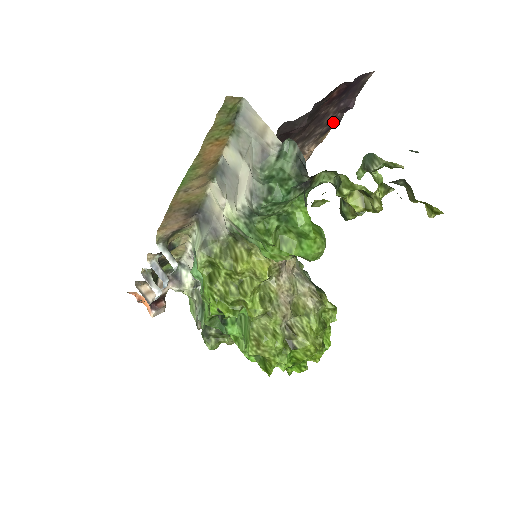
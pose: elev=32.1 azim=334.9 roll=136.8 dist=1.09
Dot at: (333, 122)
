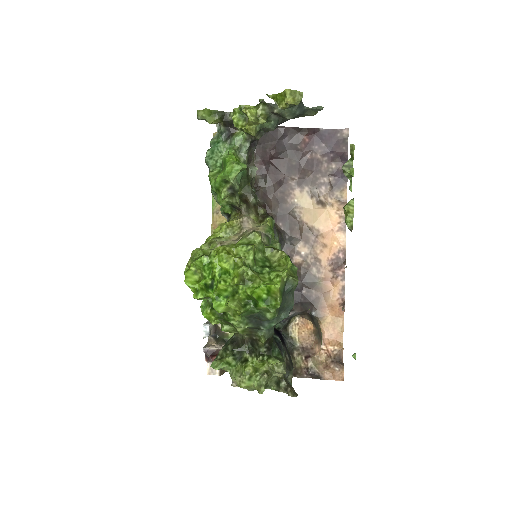
Dot at: (340, 176)
